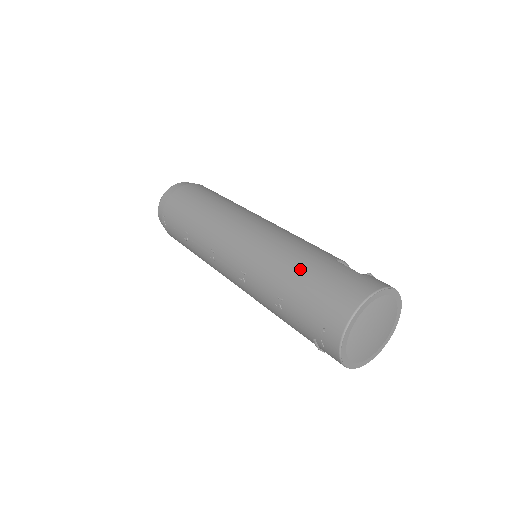
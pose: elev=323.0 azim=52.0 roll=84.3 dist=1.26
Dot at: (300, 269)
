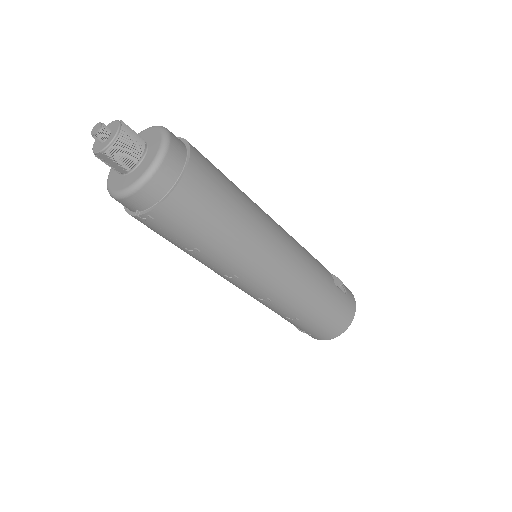
Dot at: (322, 305)
